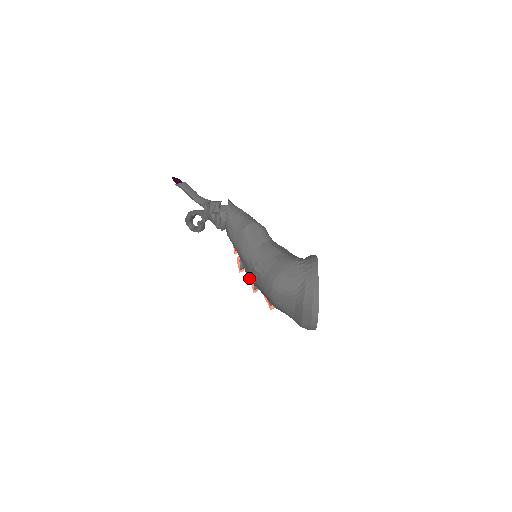
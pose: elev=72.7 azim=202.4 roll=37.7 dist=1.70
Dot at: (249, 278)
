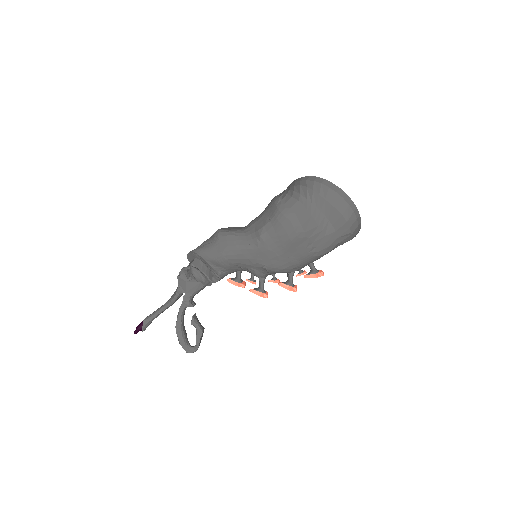
Dot at: (272, 266)
